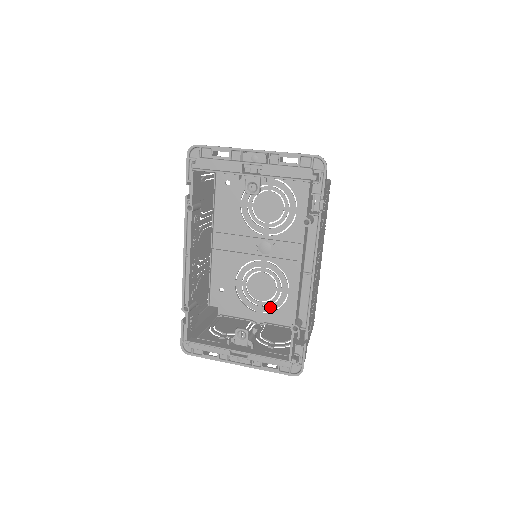
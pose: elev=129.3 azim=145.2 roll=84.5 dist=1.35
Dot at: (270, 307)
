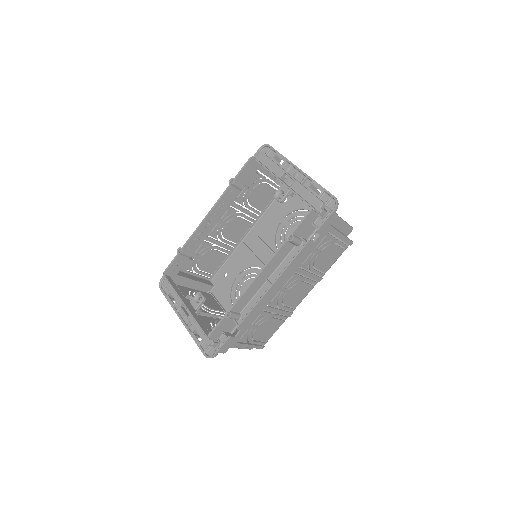
Dot at: occluded
